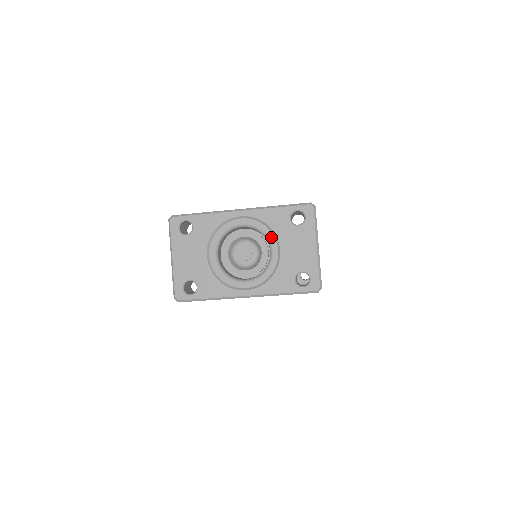
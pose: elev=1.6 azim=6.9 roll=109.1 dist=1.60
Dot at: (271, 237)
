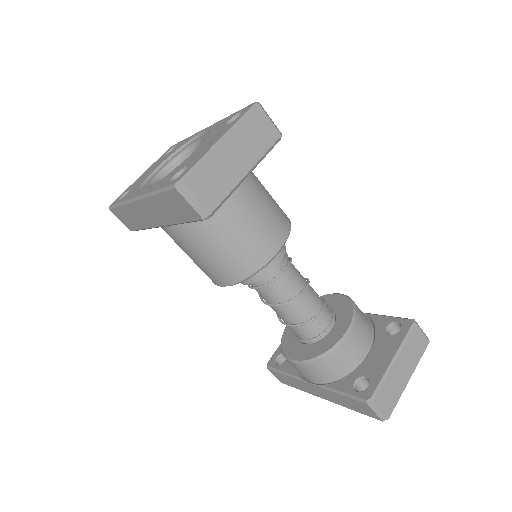
Dot at: occluded
